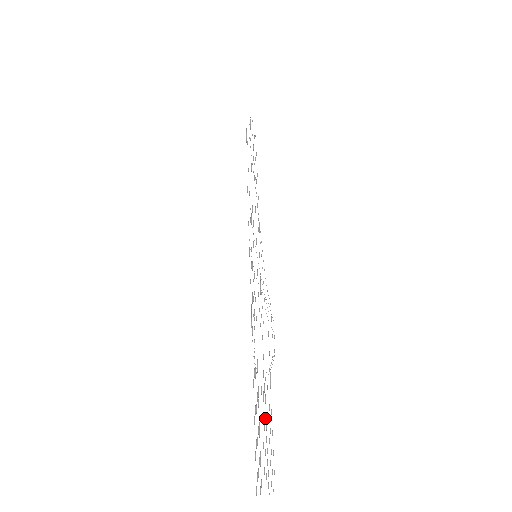
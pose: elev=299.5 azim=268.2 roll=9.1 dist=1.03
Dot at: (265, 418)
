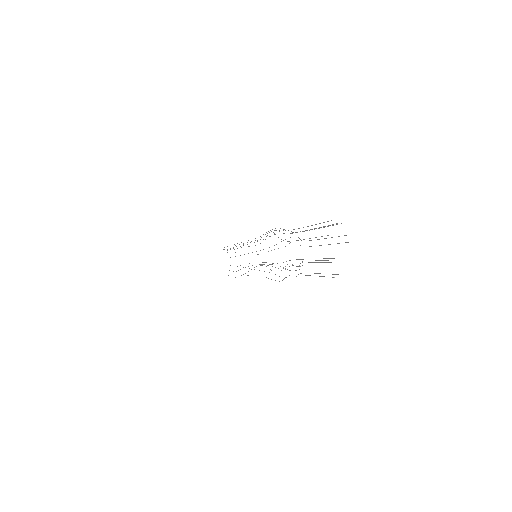
Dot at: occluded
